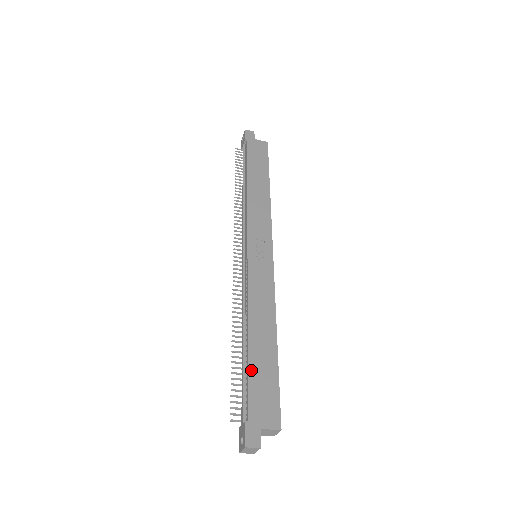
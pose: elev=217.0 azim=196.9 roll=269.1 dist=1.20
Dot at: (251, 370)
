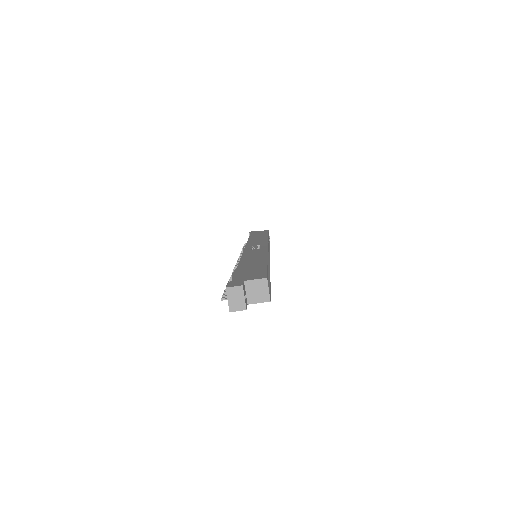
Dot at: (239, 270)
